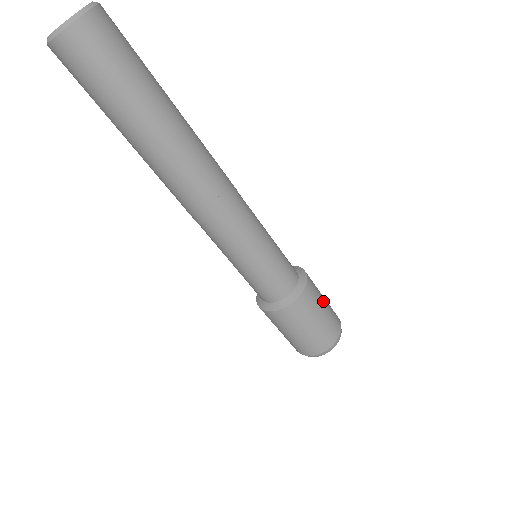
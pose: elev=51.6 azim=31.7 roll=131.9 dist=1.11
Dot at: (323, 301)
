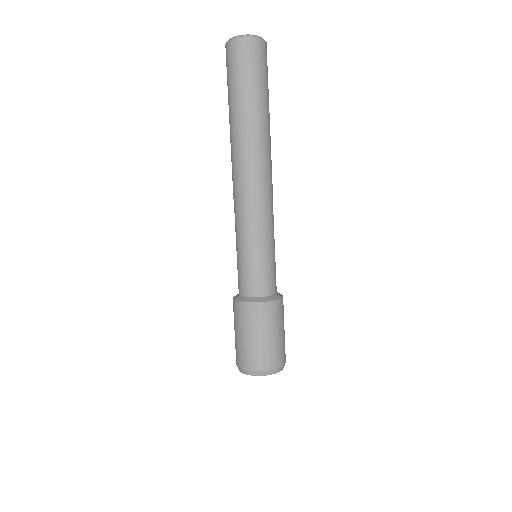
Dot at: occluded
